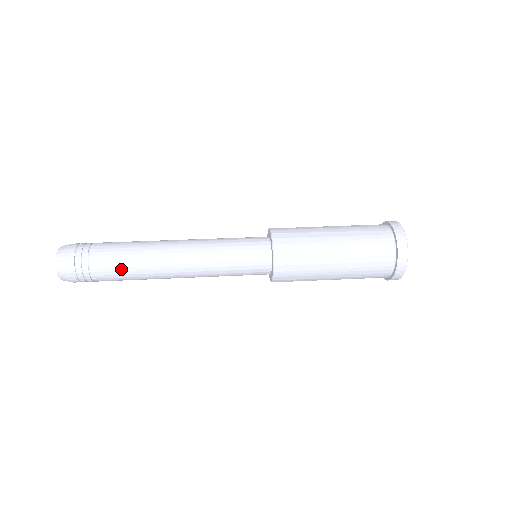
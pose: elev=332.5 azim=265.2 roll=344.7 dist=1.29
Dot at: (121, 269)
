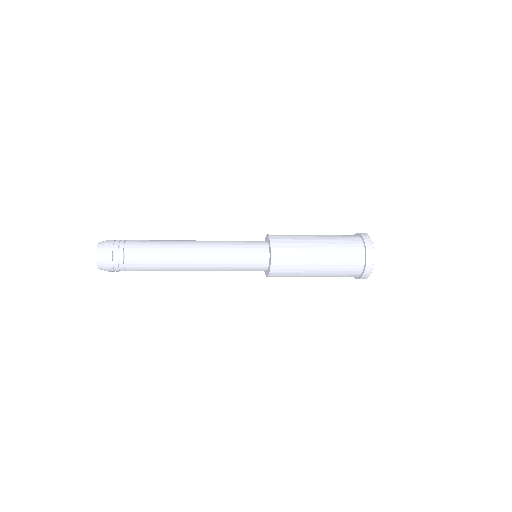
Dot at: (150, 262)
